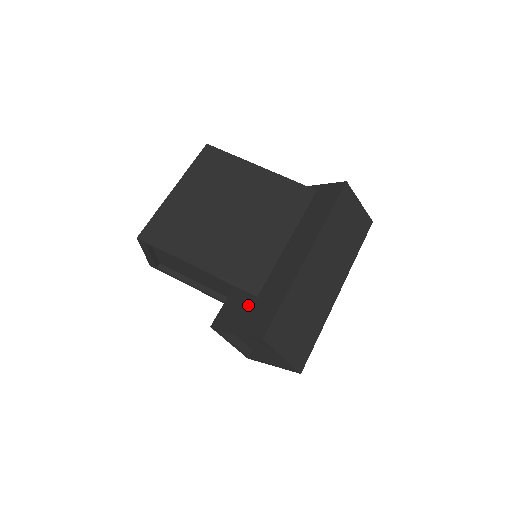
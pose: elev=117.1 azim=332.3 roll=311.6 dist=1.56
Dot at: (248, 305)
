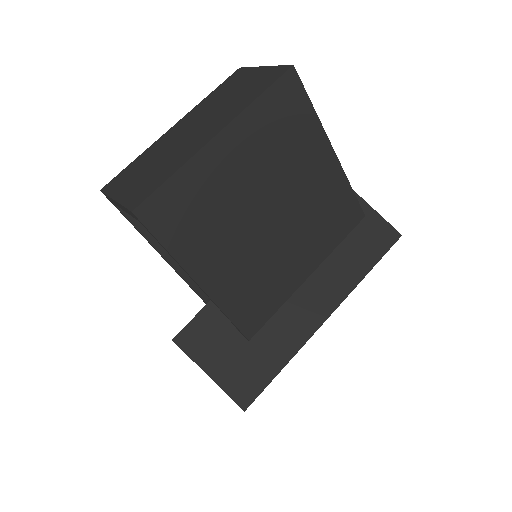
Dot at: (234, 344)
